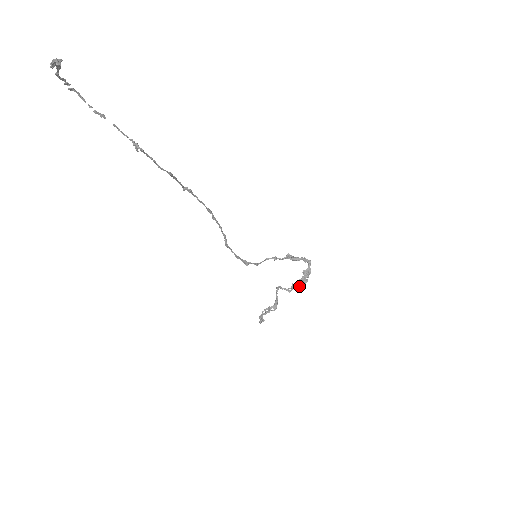
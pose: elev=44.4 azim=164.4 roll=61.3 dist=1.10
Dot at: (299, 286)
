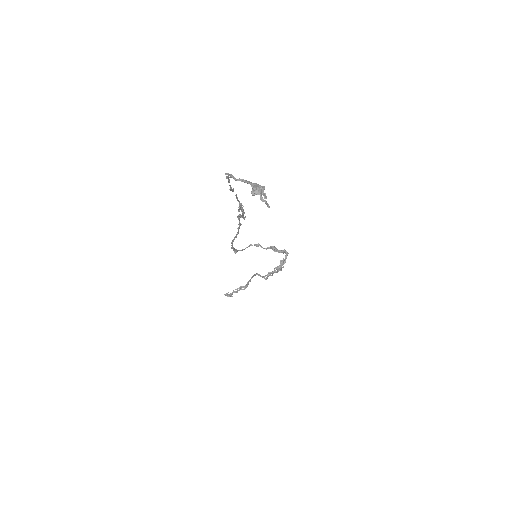
Dot at: (273, 273)
